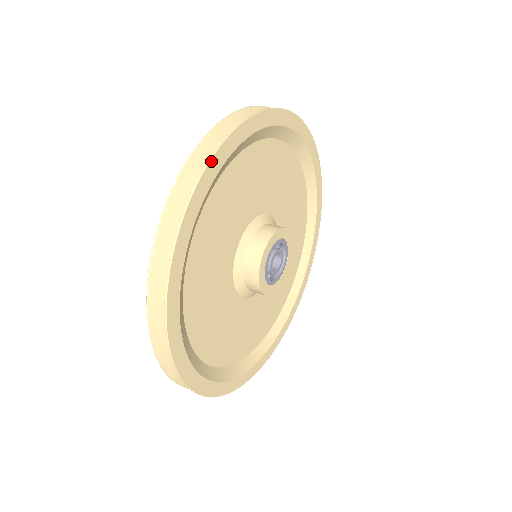
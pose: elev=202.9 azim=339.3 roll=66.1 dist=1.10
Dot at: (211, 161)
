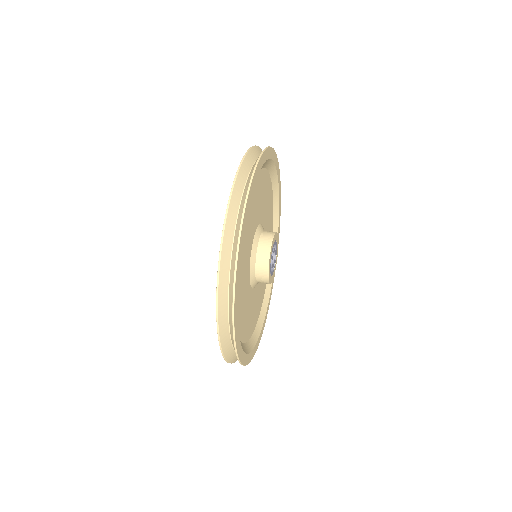
Dot at: (261, 157)
